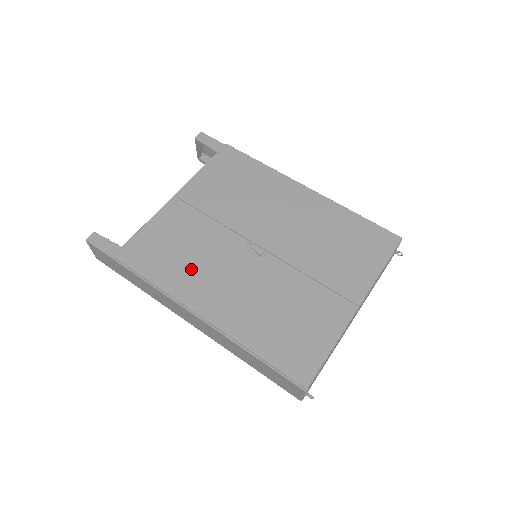
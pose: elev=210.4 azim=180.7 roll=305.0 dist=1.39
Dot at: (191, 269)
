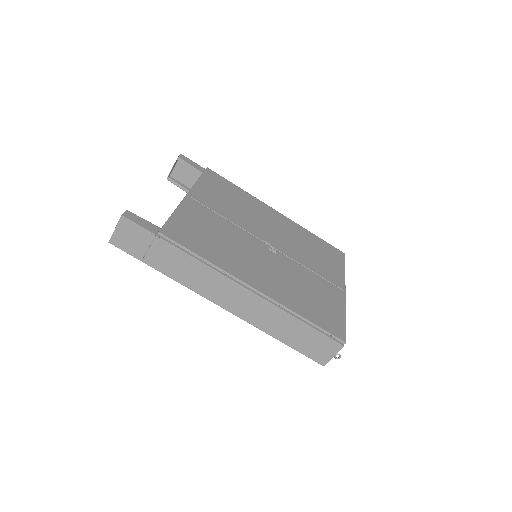
Dot at: (229, 253)
